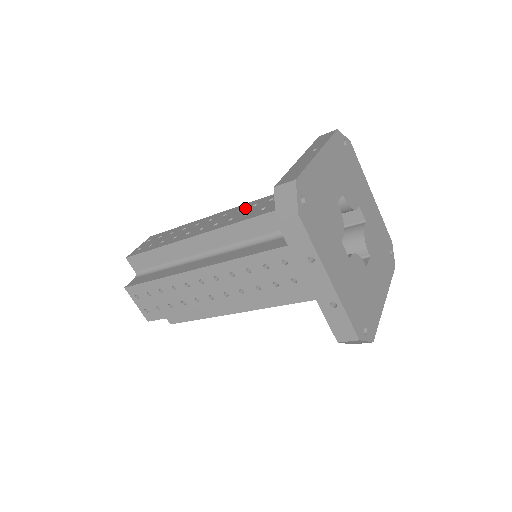
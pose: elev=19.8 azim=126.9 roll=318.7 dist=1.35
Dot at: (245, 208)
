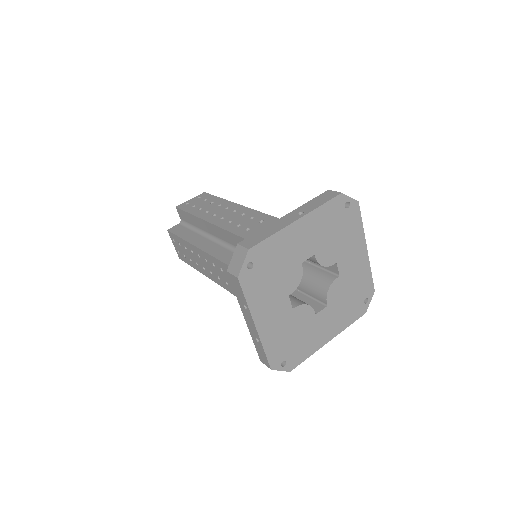
Dot at: (255, 219)
